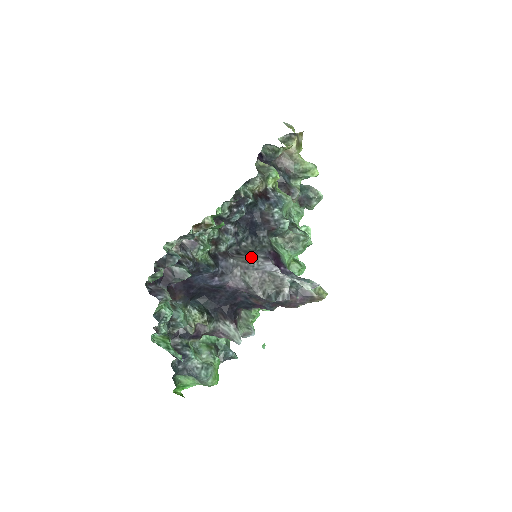
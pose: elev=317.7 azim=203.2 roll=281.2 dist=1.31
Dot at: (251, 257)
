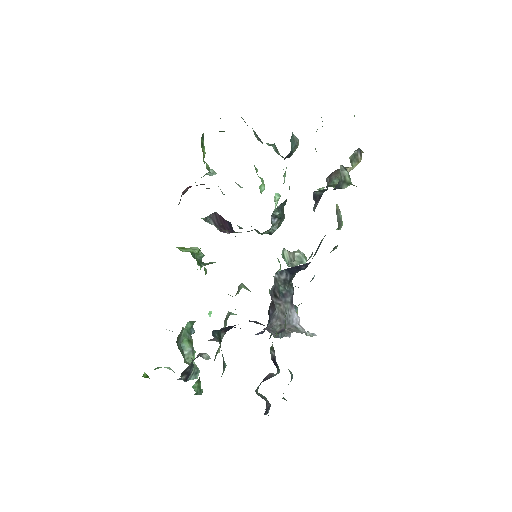
Dot at: (284, 303)
